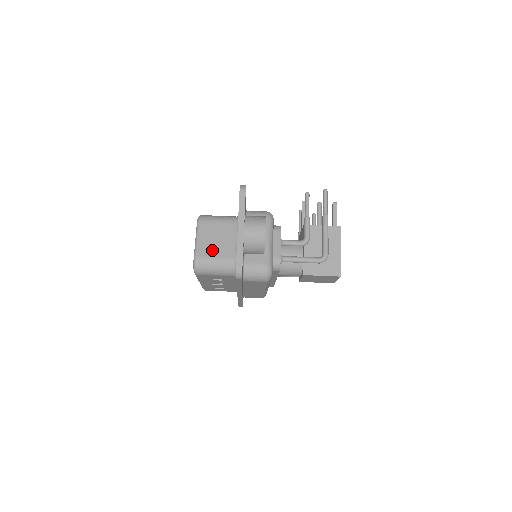
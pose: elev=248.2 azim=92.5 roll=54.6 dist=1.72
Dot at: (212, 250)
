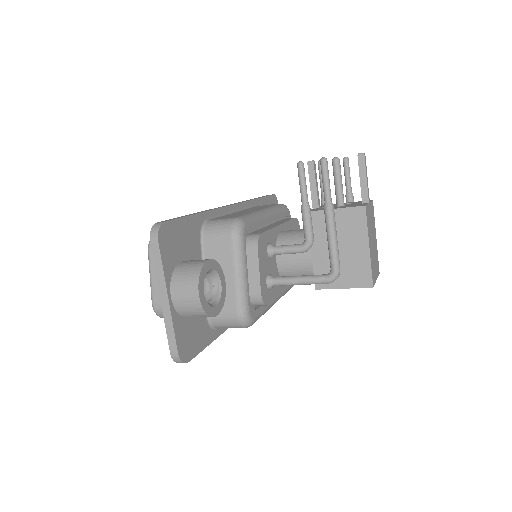
Dot at: occluded
